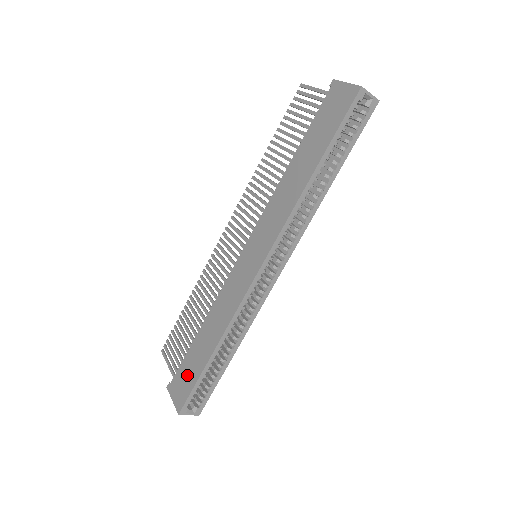
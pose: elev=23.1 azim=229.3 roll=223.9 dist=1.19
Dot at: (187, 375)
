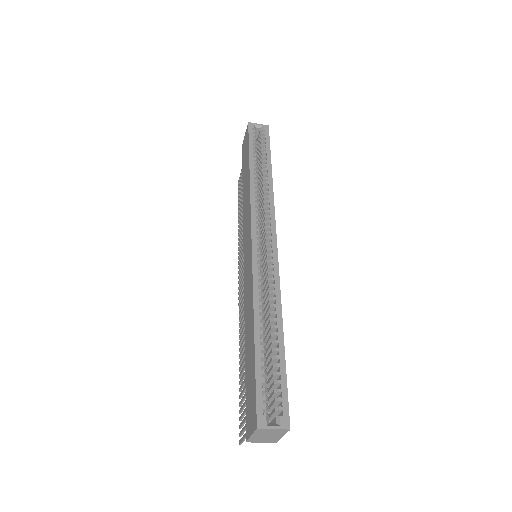
Dot at: (250, 389)
